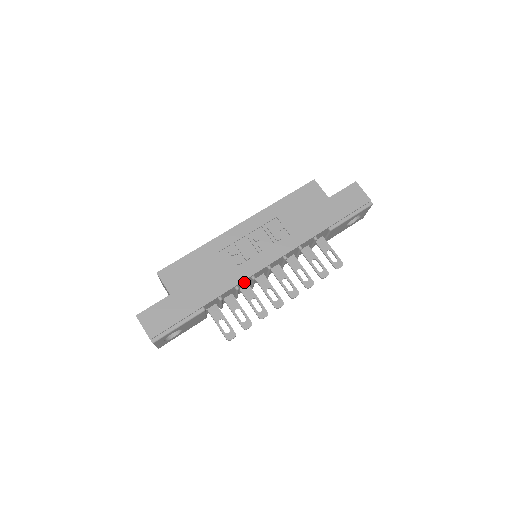
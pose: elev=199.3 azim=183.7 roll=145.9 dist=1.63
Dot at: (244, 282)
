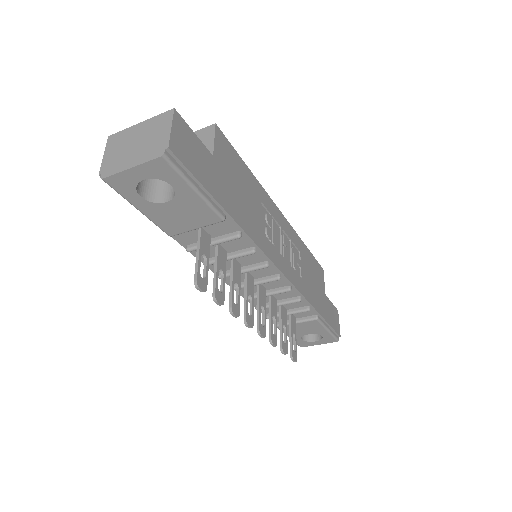
Dot at: (254, 257)
